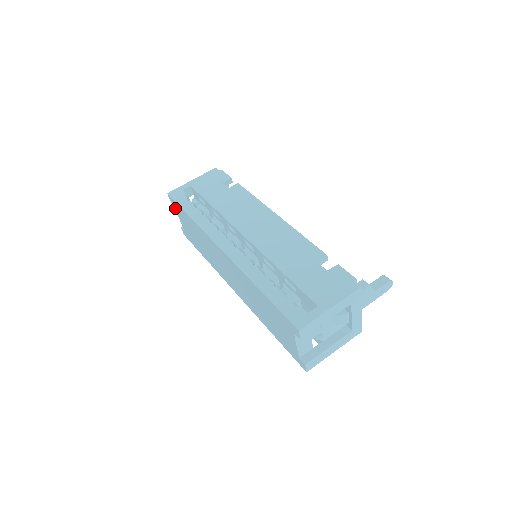
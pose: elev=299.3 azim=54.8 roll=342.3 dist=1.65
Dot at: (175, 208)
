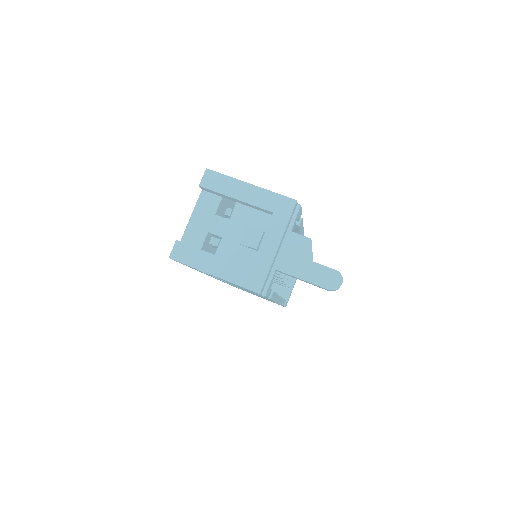
Dot at: occluded
